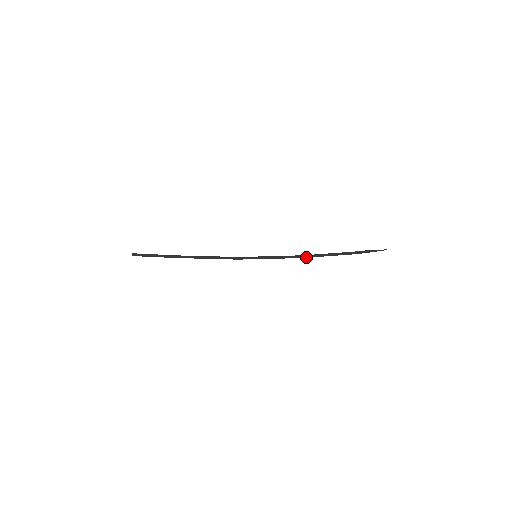
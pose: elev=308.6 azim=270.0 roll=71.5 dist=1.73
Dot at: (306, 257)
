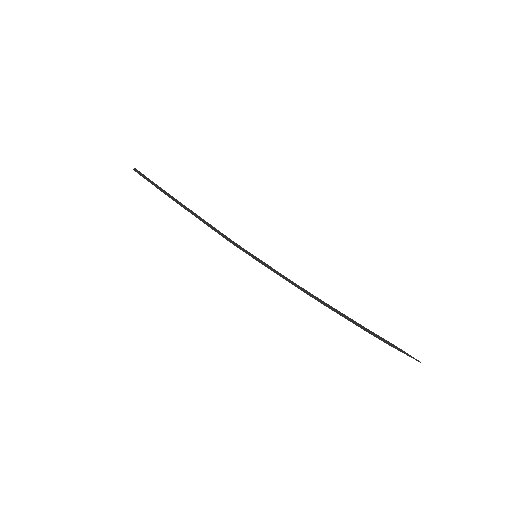
Dot at: (312, 297)
